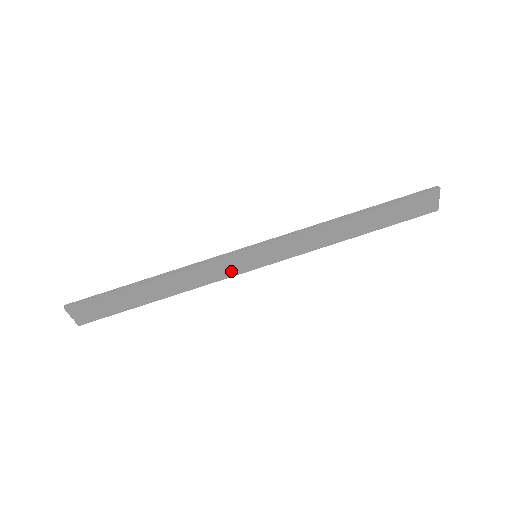
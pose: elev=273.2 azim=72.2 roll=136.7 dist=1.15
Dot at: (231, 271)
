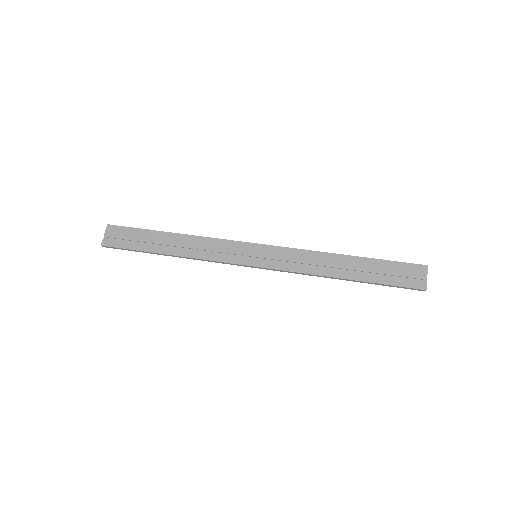
Dot at: (231, 257)
